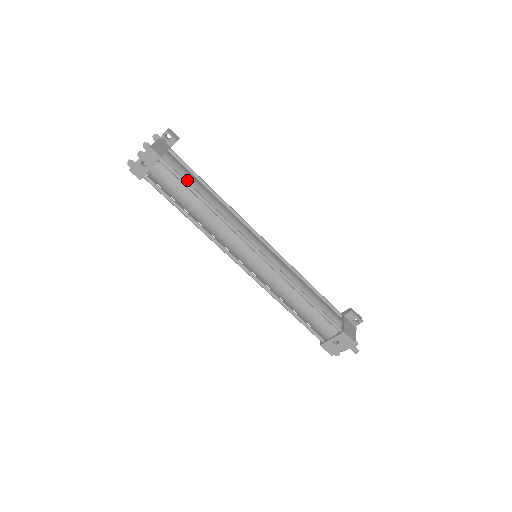
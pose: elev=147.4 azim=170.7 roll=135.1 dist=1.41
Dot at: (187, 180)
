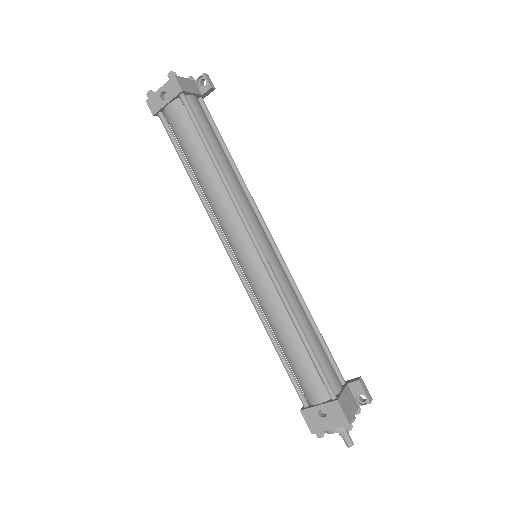
Dot at: (204, 130)
